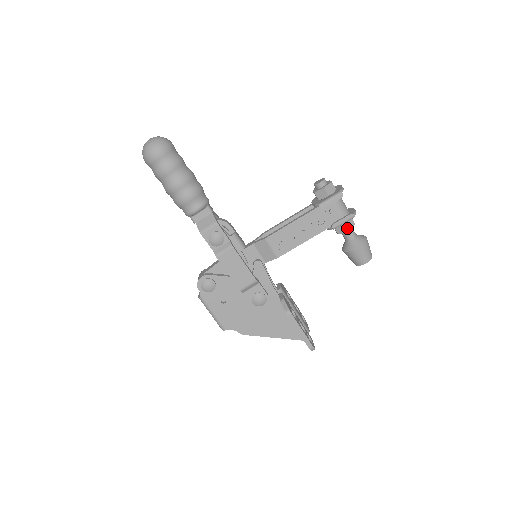
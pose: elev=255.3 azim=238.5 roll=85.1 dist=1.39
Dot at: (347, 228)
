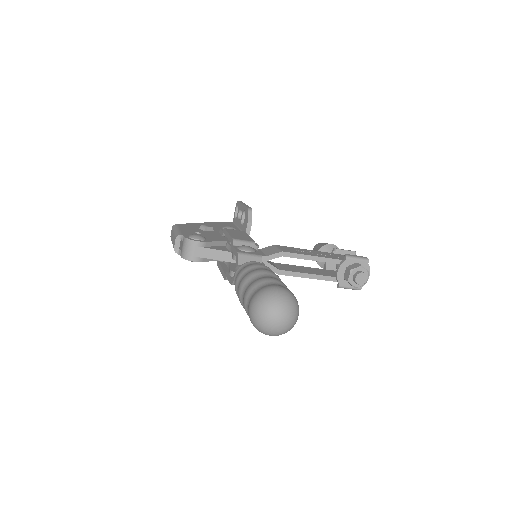
Dot at: occluded
